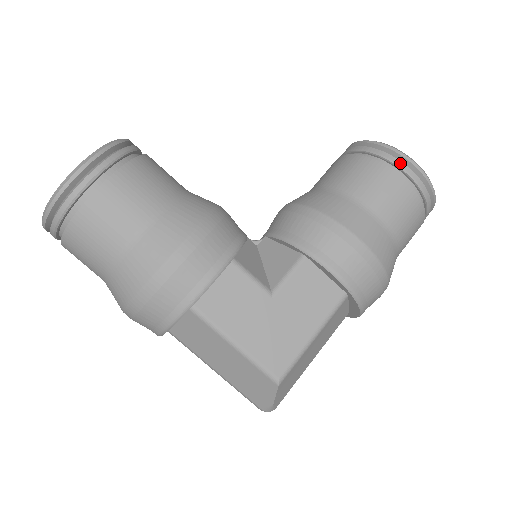
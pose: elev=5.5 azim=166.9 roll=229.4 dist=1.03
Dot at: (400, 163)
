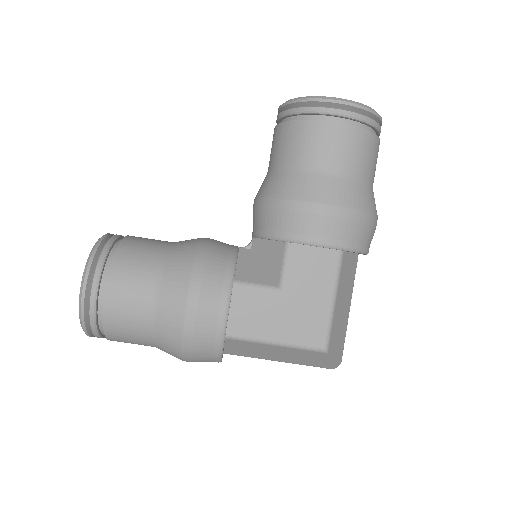
Dot at: (323, 110)
